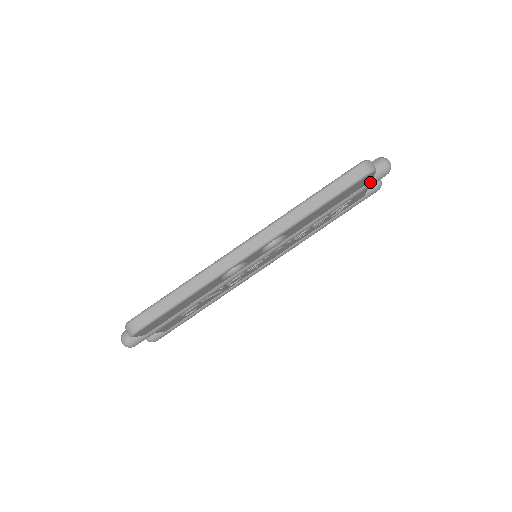
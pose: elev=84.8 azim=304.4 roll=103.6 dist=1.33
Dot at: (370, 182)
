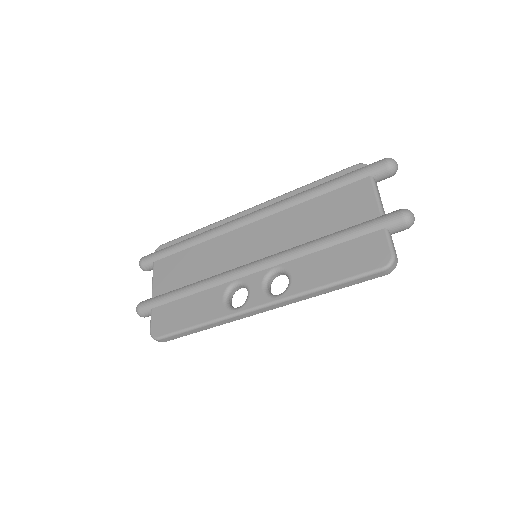
Dot at: occluded
